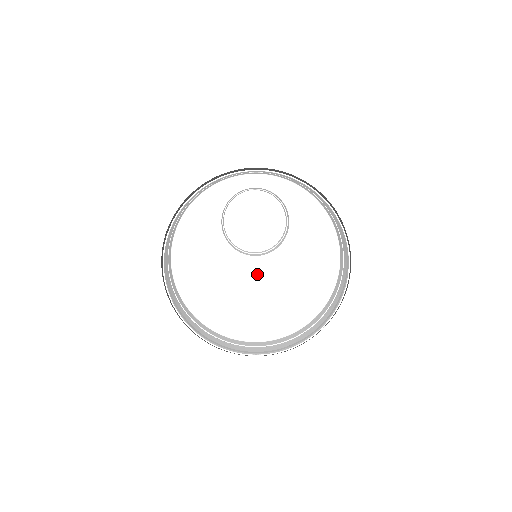
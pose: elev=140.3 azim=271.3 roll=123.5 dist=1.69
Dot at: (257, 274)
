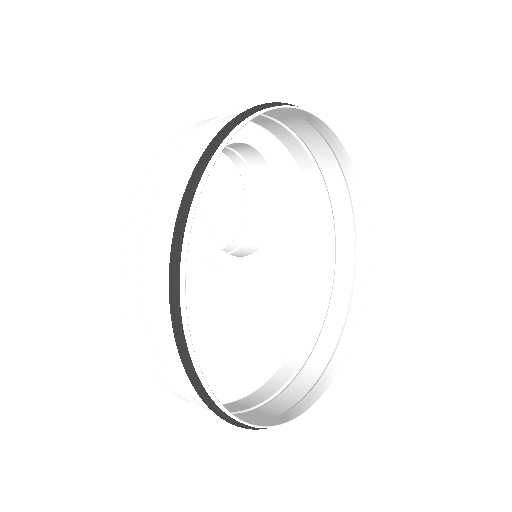
Dot at: (243, 286)
